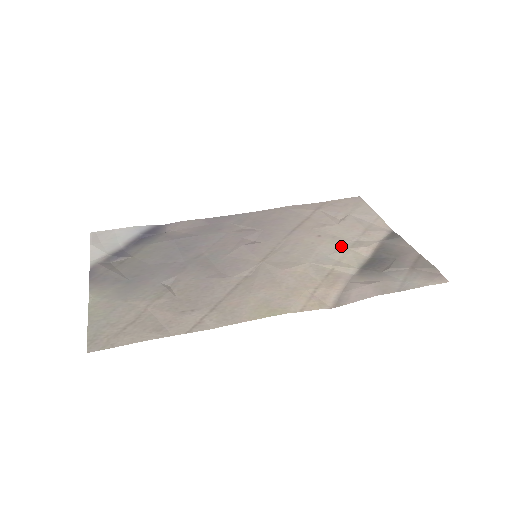
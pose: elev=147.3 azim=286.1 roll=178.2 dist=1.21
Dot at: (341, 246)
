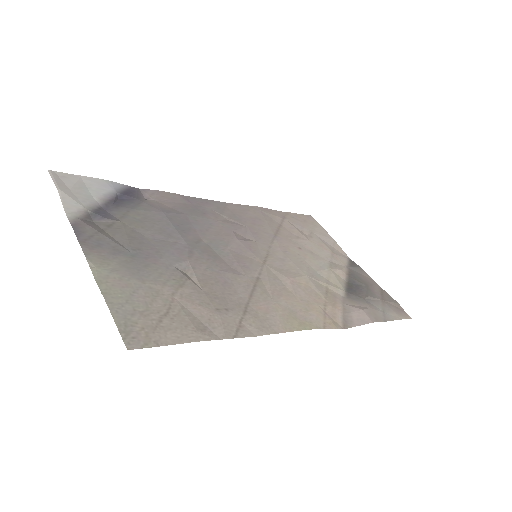
Dot at: (322, 264)
